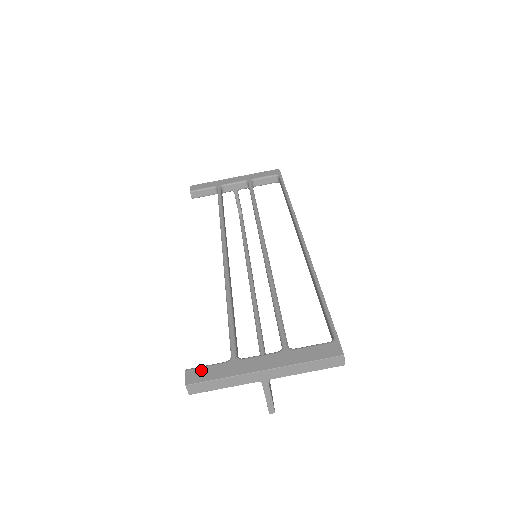
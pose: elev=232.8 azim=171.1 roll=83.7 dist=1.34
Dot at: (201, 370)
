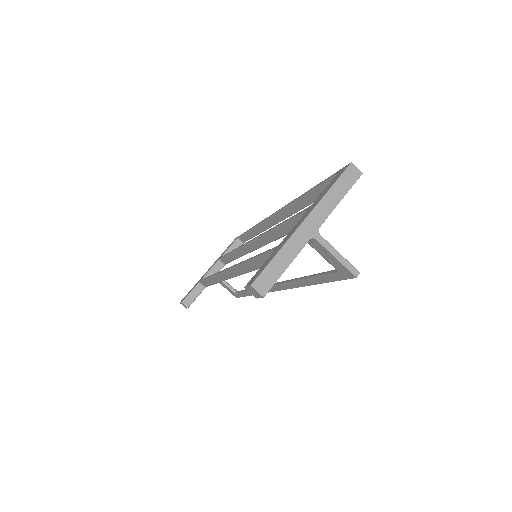
Dot at: (256, 273)
